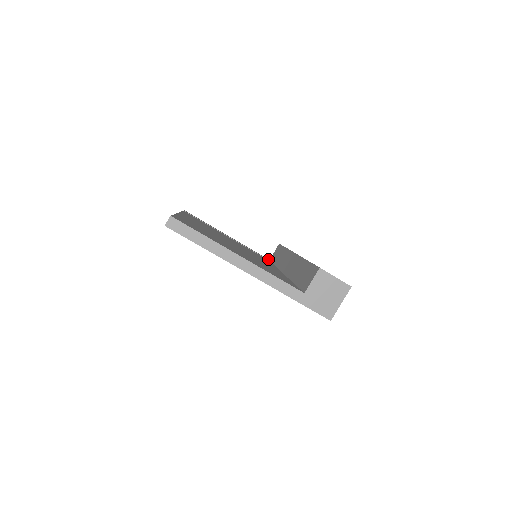
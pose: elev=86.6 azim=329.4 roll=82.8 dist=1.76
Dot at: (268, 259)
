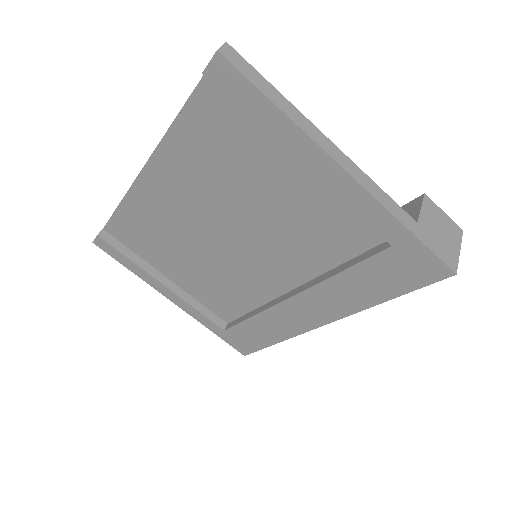
Dot at: occluded
